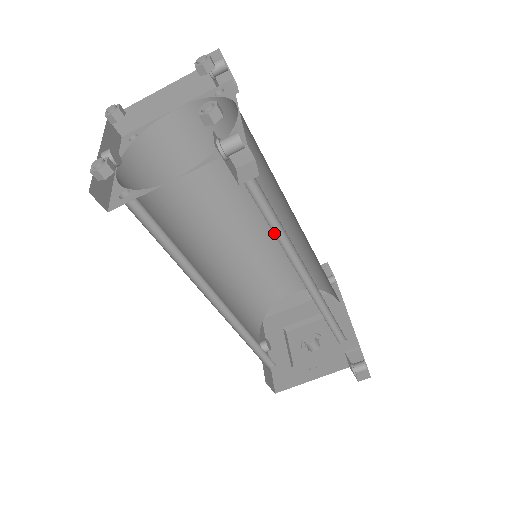
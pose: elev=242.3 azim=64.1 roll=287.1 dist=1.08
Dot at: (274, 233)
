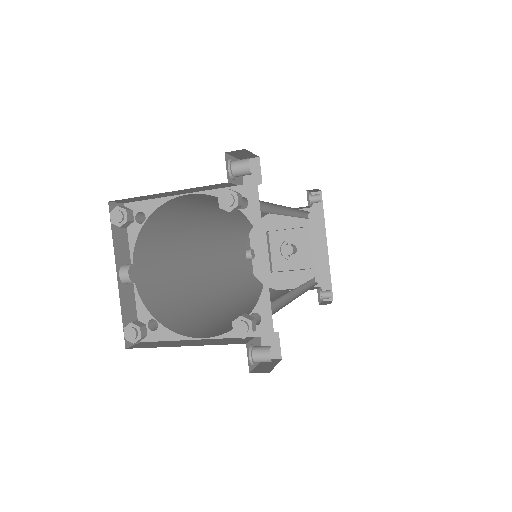
Dot at: (280, 299)
